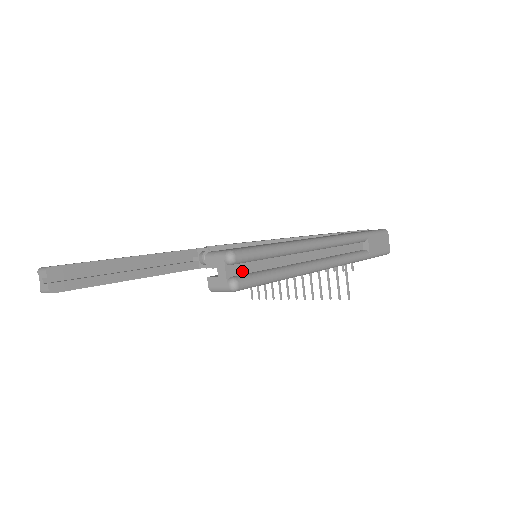
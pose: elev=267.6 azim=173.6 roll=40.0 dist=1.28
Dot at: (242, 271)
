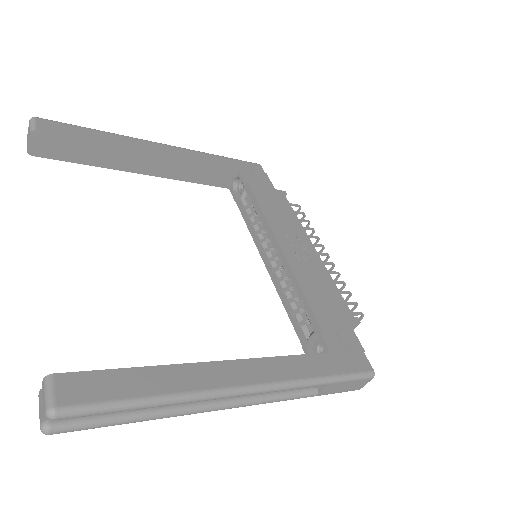
Dot at: occluded
